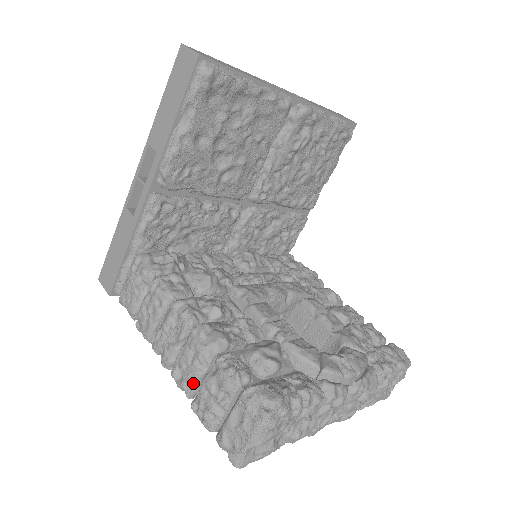
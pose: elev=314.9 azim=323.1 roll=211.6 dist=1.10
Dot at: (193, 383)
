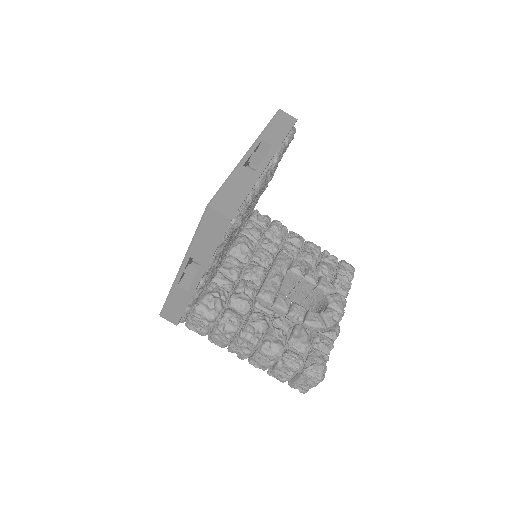
Dot at: (268, 368)
